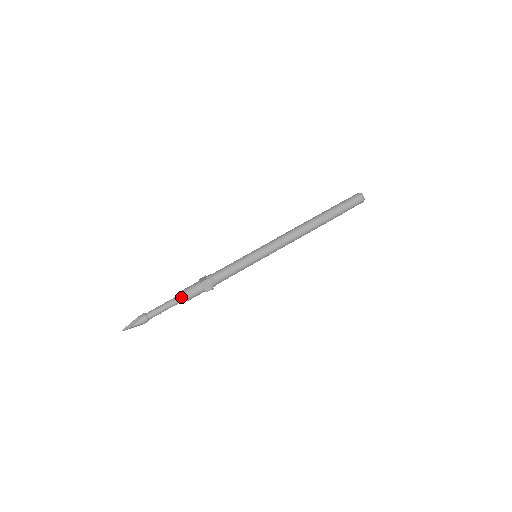
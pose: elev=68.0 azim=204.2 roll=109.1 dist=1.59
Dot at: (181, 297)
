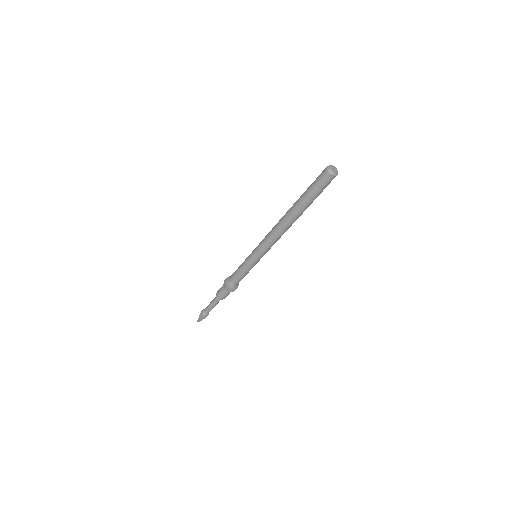
Dot at: (218, 299)
